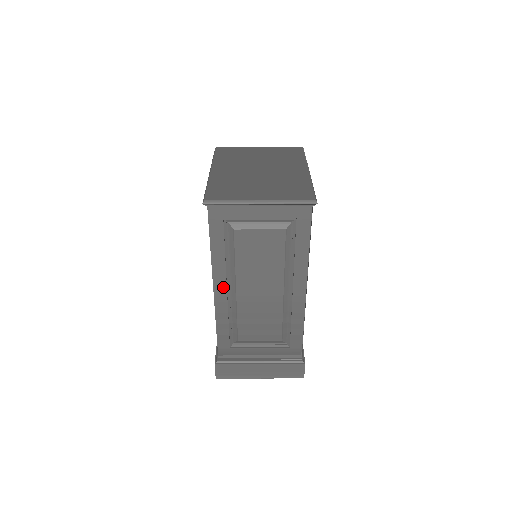
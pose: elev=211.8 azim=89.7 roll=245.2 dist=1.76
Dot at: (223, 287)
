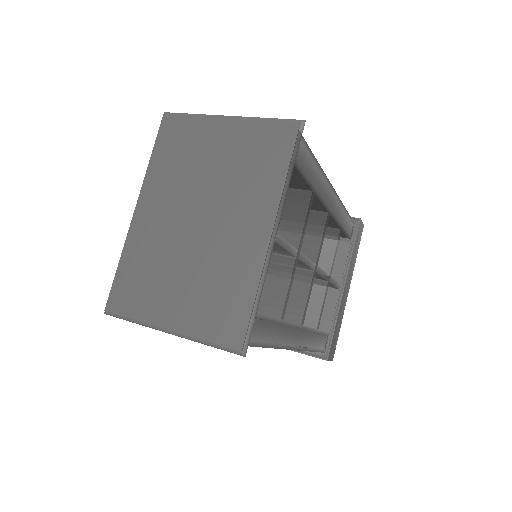
Dot at: occluded
